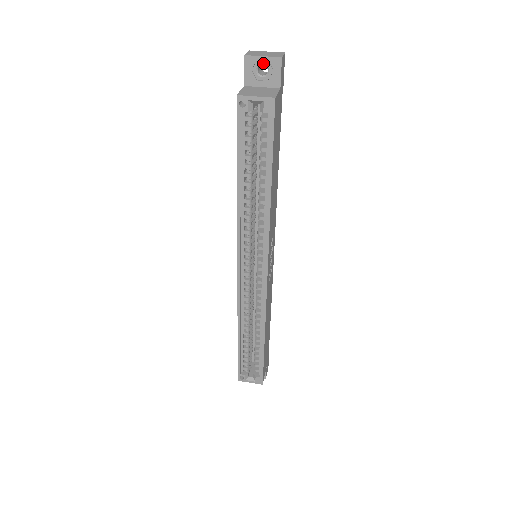
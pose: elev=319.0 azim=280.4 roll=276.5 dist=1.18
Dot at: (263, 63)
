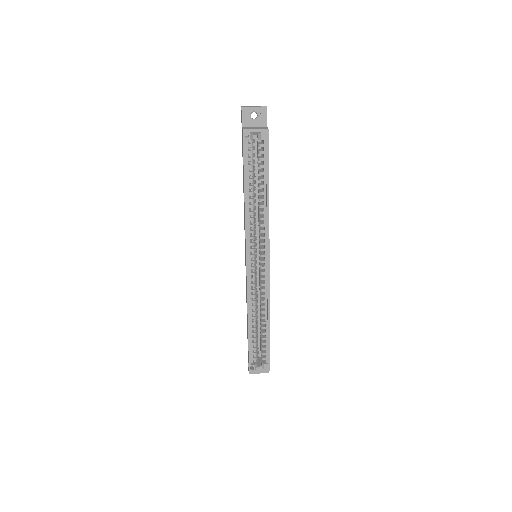
Dot at: (254, 111)
